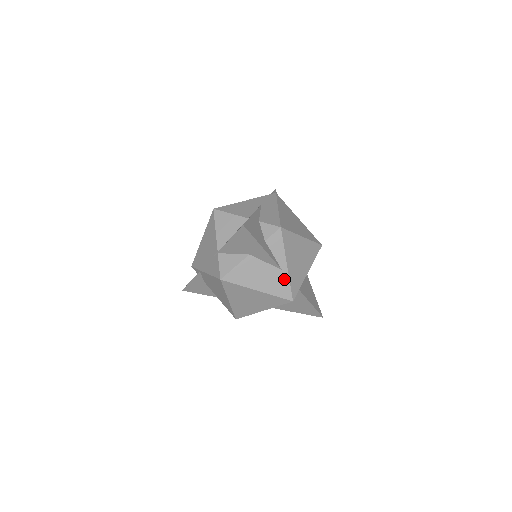
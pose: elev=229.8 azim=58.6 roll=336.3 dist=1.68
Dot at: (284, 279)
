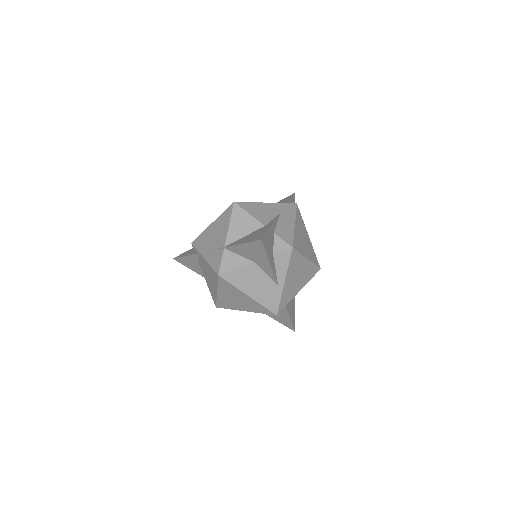
Dot at: (277, 294)
